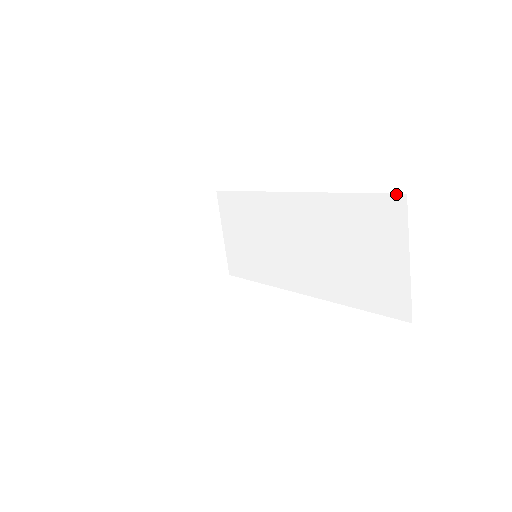
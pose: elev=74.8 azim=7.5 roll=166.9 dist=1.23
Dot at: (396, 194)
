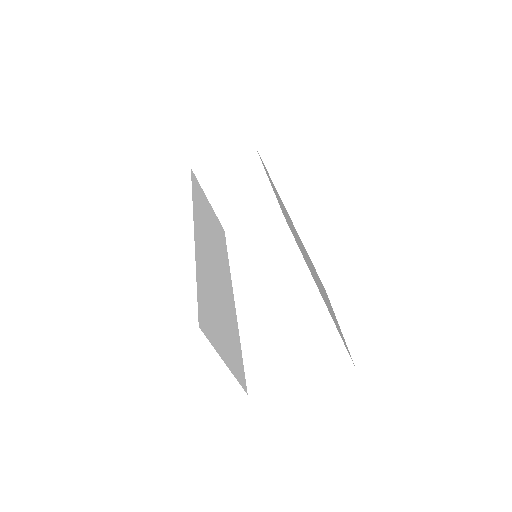
Dot at: occluded
